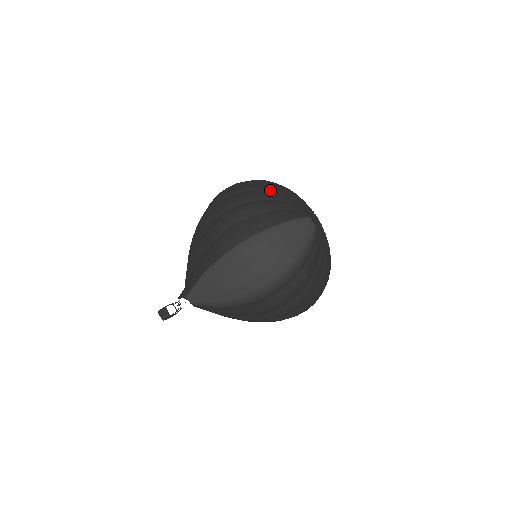
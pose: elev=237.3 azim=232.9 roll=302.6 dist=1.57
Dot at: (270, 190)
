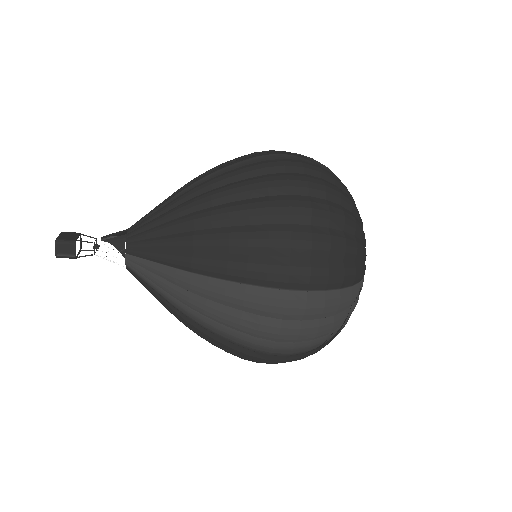
Dot at: (359, 218)
